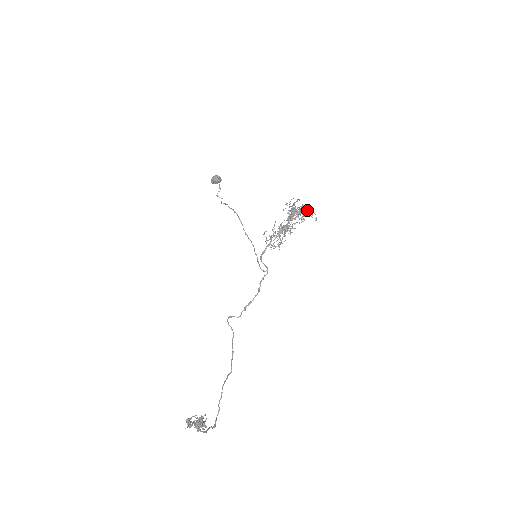
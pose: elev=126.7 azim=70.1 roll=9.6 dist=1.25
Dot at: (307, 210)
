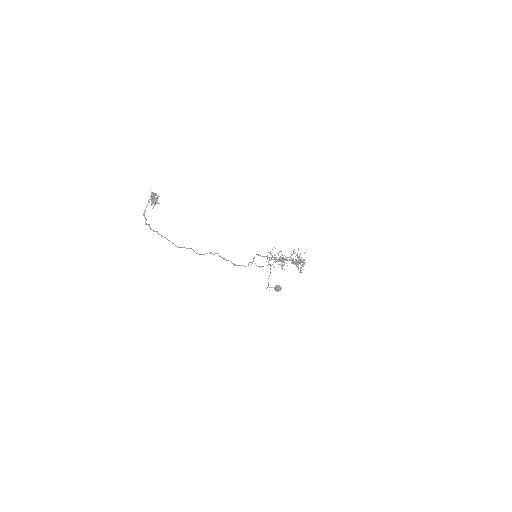
Dot at: (303, 262)
